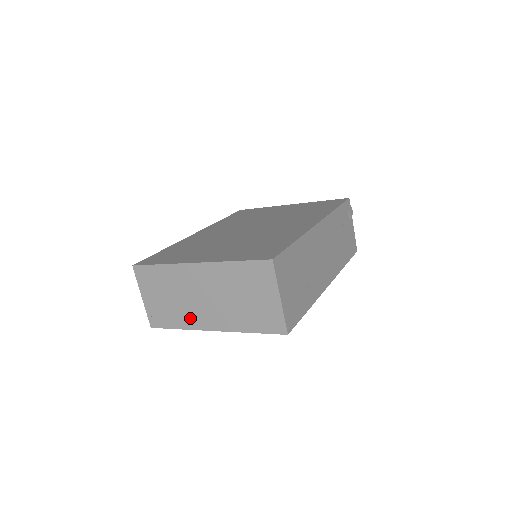
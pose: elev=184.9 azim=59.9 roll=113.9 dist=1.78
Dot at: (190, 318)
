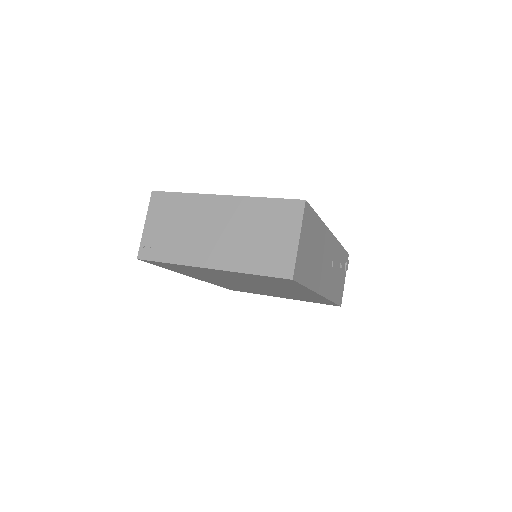
Dot at: (189, 252)
